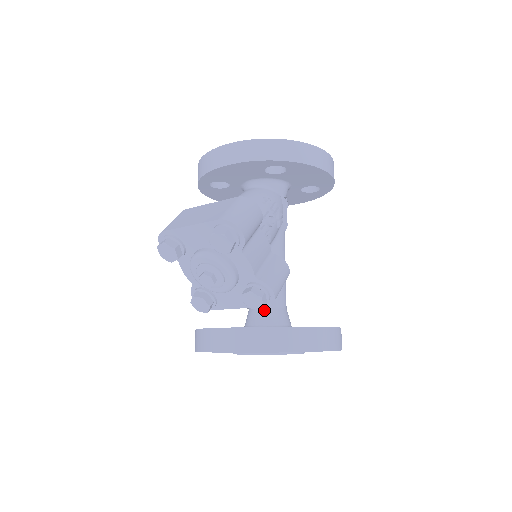
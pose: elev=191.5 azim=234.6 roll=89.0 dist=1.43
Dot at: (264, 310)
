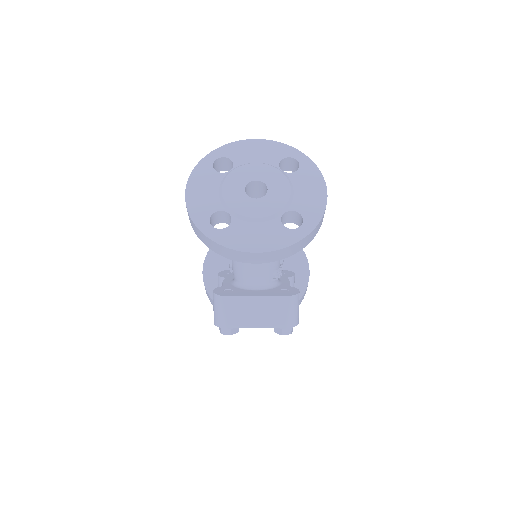
Dot at: occluded
